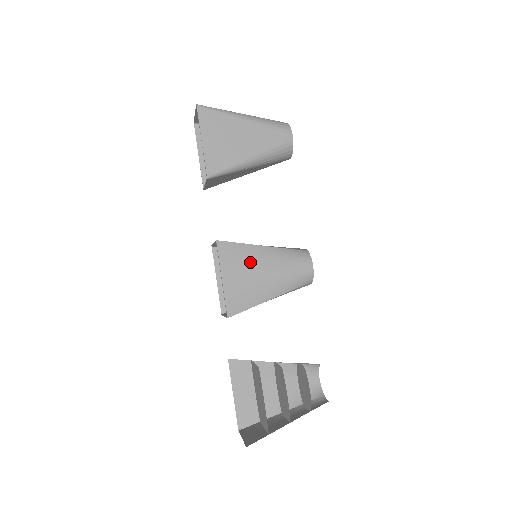
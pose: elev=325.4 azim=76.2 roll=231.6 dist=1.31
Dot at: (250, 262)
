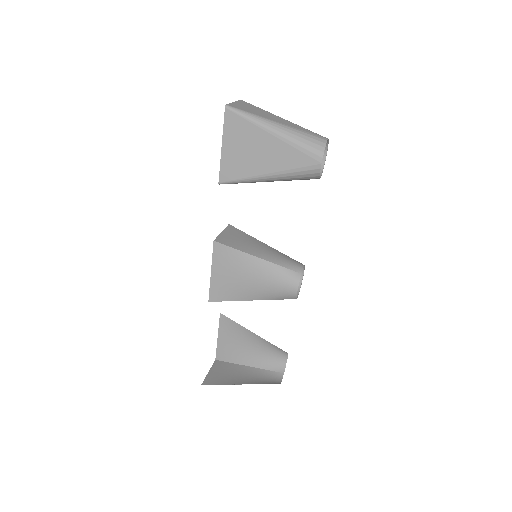
Dot at: (239, 268)
